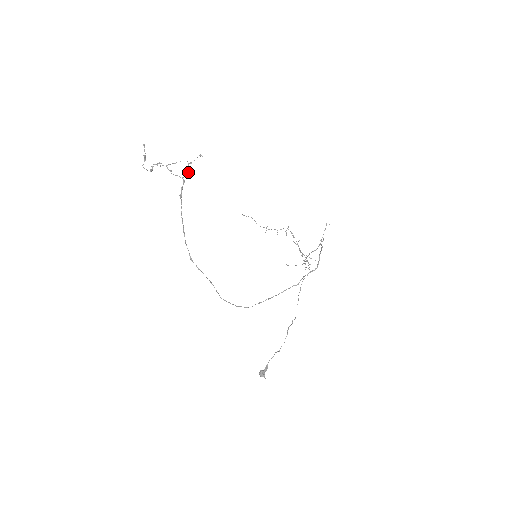
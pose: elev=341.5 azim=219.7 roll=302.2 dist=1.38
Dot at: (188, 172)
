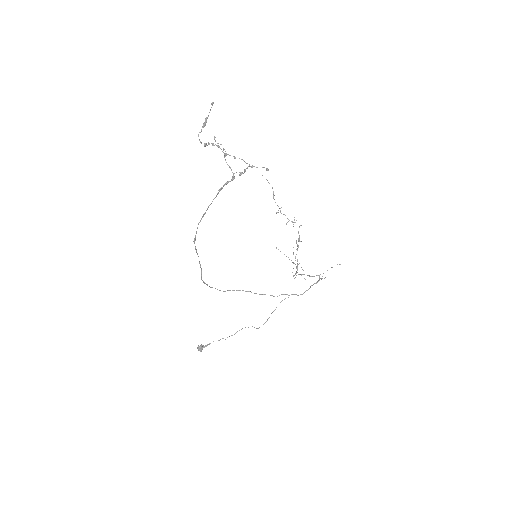
Dot at: occluded
